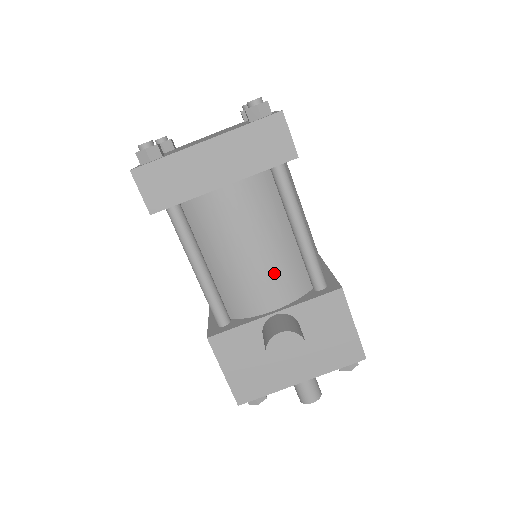
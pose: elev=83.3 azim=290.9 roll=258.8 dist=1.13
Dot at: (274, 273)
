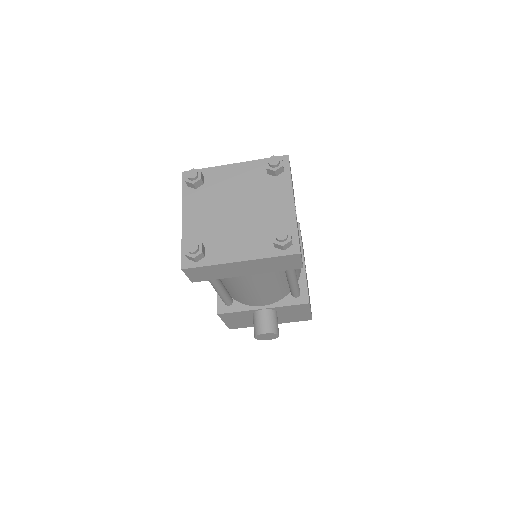
Dot at: (268, 296)
